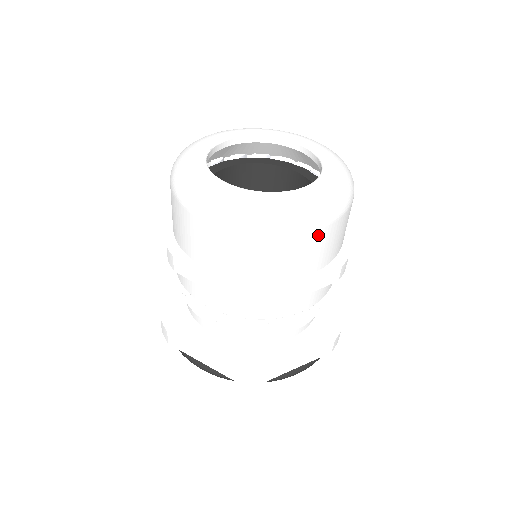
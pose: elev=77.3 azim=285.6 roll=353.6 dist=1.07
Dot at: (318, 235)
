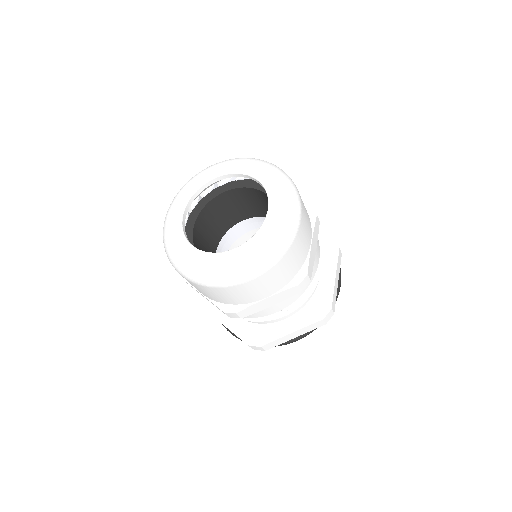
Dot at: (258, 280)
